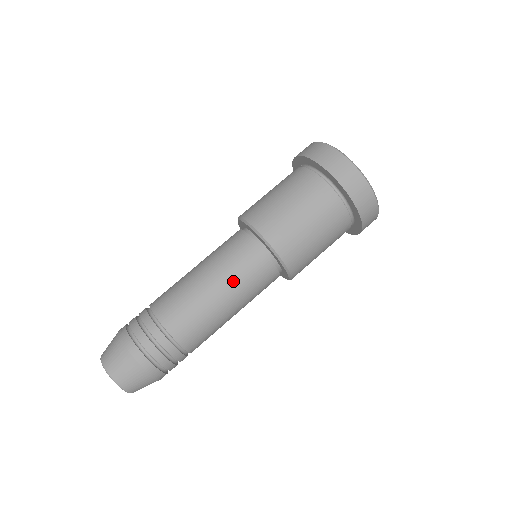
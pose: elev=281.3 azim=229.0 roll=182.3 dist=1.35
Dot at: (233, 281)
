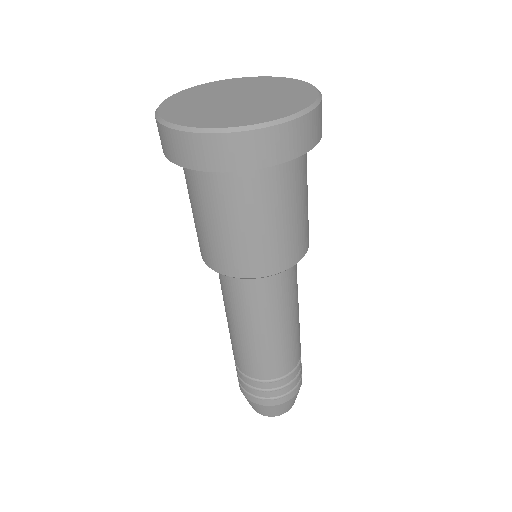
Dot at: (280, 312)
